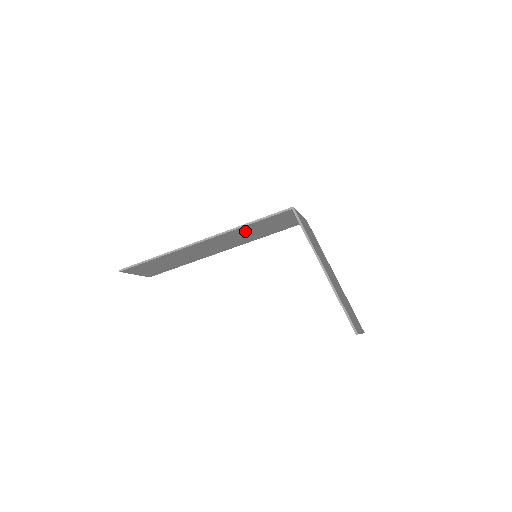
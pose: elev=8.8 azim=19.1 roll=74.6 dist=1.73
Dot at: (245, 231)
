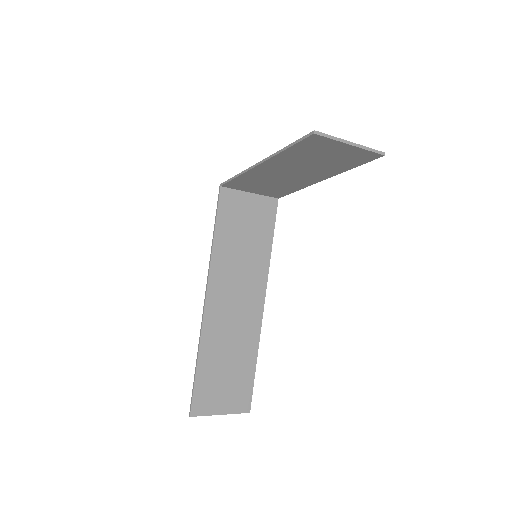
Dot at: (229, 253)
